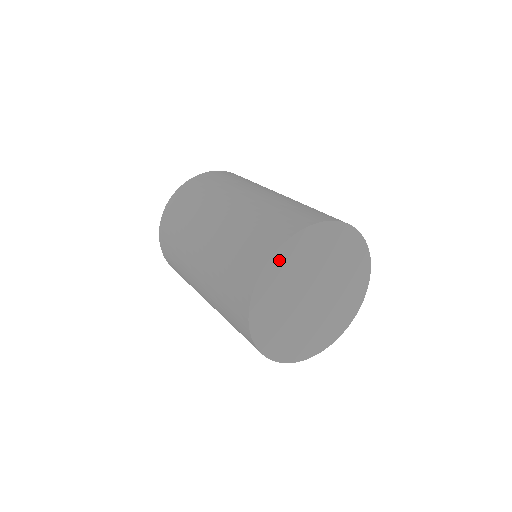
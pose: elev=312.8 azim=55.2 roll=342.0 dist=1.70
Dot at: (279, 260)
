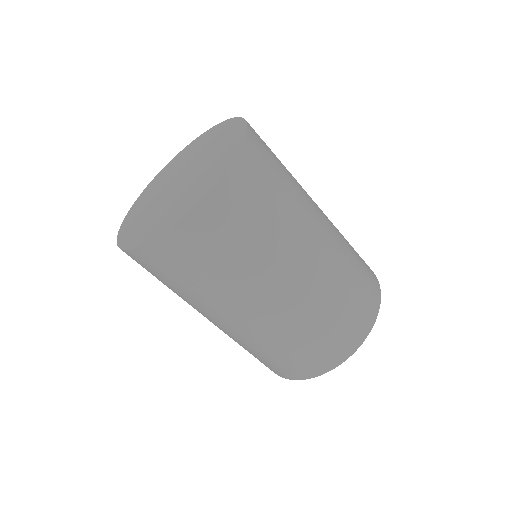
Dot at: occluded
